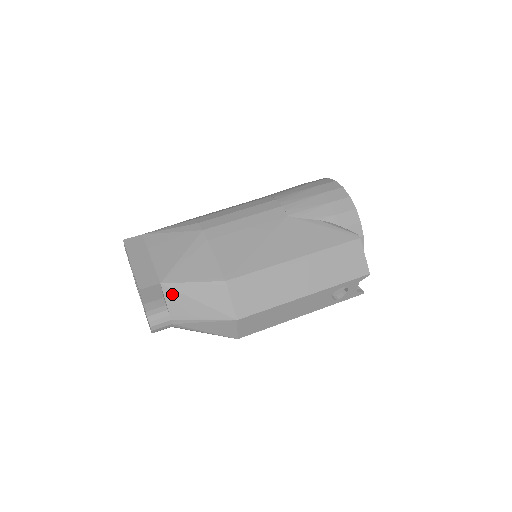
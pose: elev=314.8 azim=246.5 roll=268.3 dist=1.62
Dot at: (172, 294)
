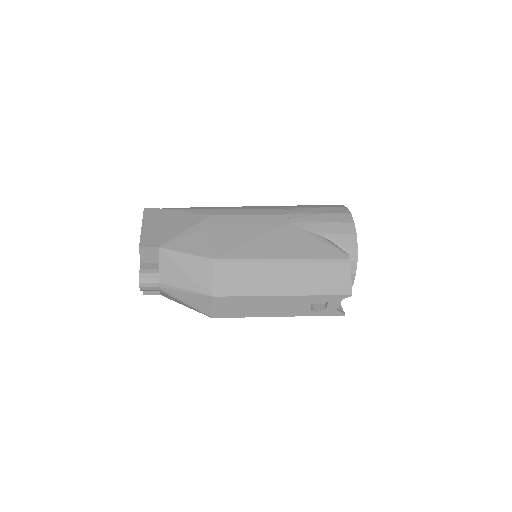
Dot at: (166, 259)
